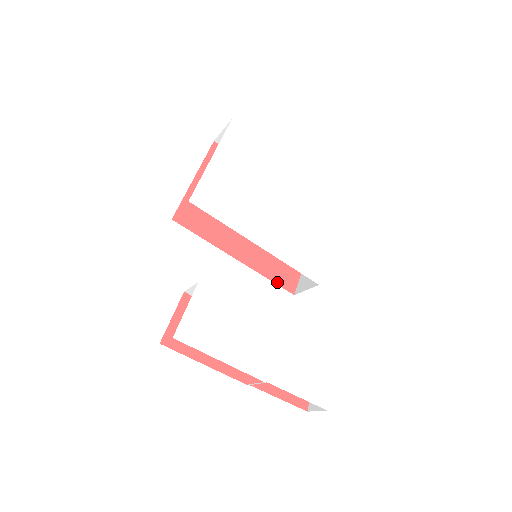
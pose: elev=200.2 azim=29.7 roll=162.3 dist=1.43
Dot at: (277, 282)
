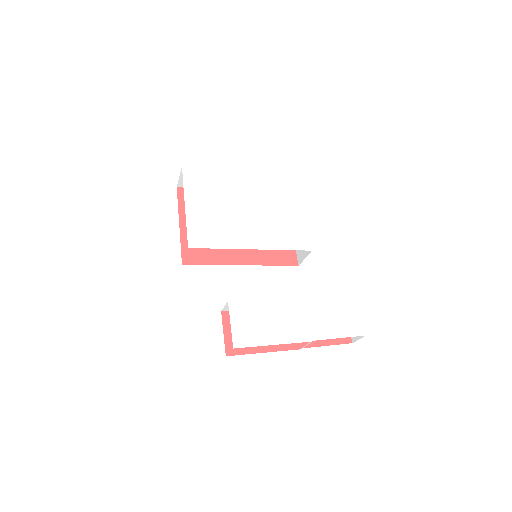
Dot at: (281, 264)
